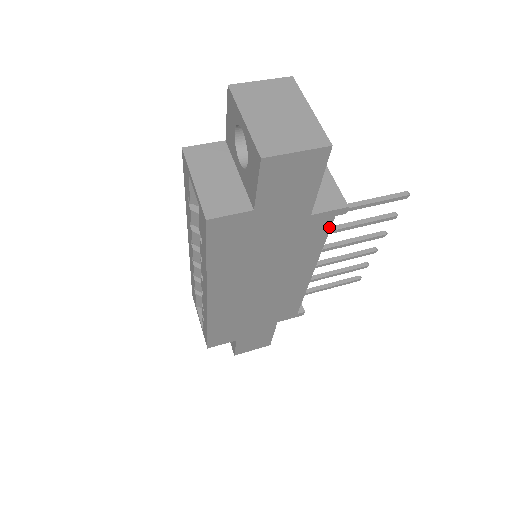
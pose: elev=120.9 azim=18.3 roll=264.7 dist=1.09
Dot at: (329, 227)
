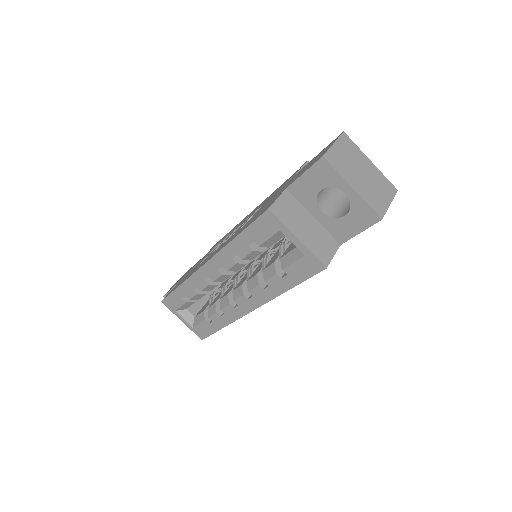
Dot at: occluded
